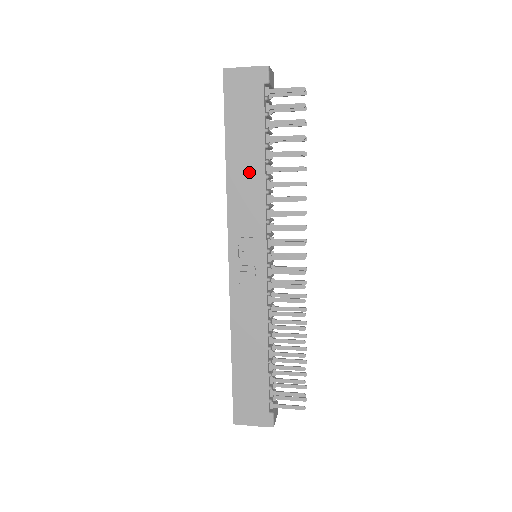
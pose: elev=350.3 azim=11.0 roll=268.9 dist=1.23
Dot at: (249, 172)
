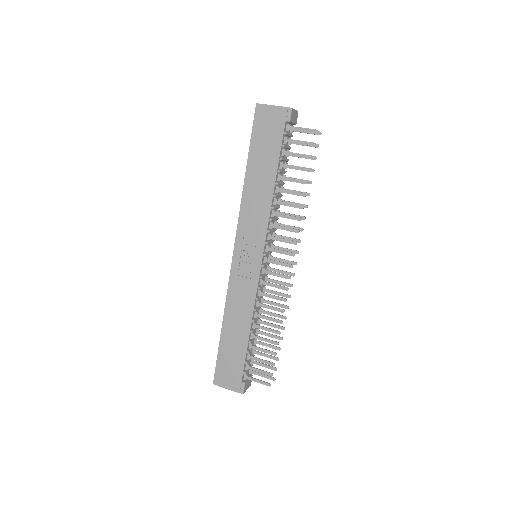
Dot at: (261, 189)
